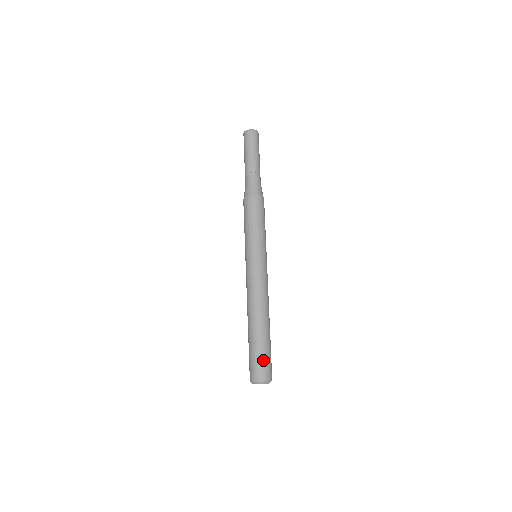
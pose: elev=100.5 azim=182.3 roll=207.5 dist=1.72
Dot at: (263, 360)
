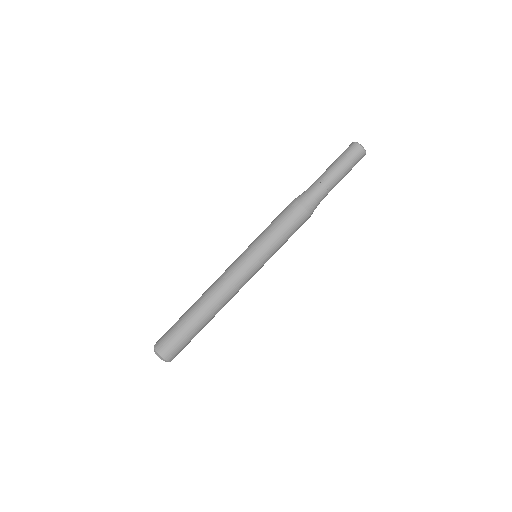
Dot at: (178, 342)
